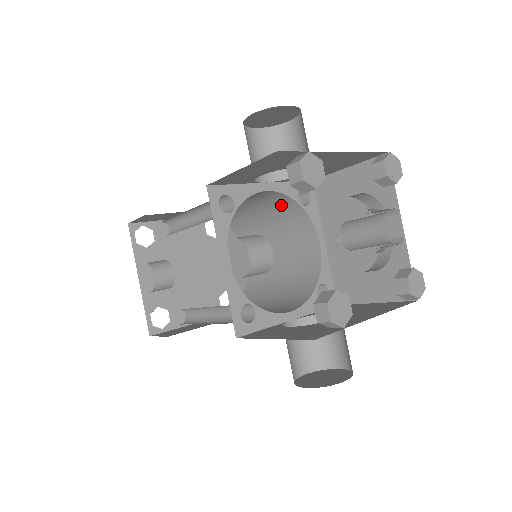
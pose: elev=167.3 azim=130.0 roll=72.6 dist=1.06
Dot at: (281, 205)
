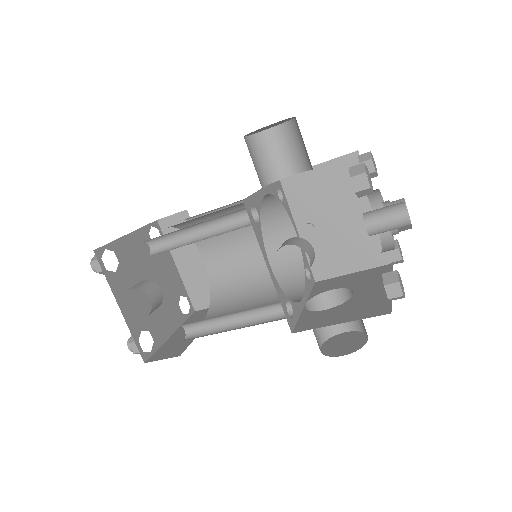
Dot at: (261, 205)
